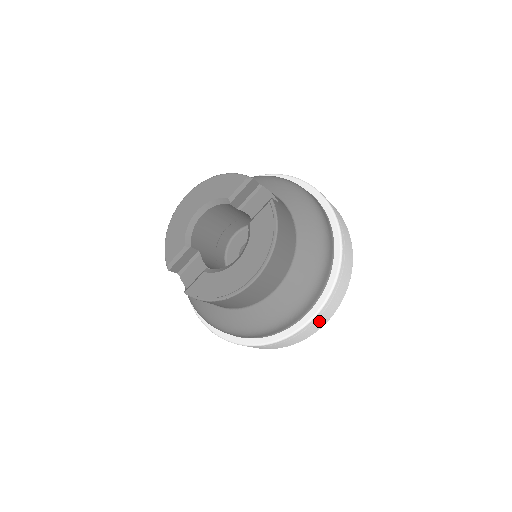
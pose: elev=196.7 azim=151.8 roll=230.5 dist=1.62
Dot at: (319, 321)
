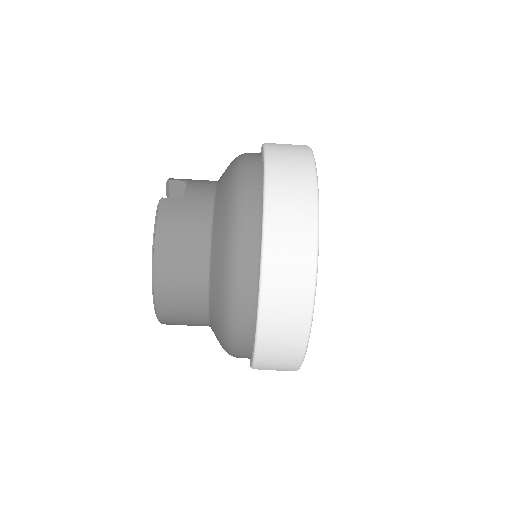
Dot at: (281, 334)
